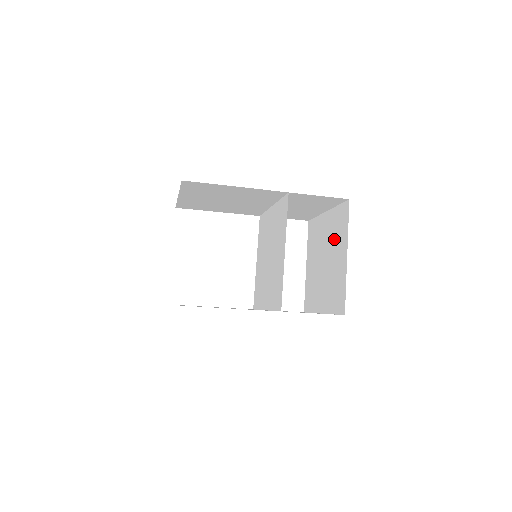
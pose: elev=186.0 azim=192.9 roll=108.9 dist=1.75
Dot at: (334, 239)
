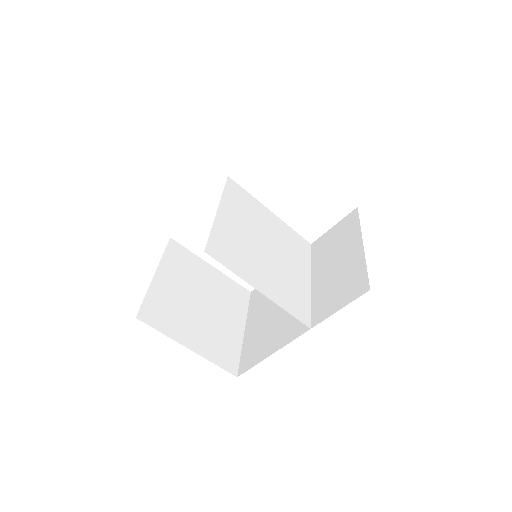
Dot at: occluded
